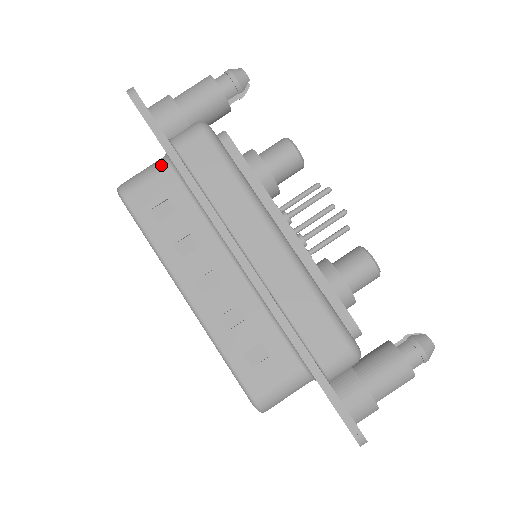
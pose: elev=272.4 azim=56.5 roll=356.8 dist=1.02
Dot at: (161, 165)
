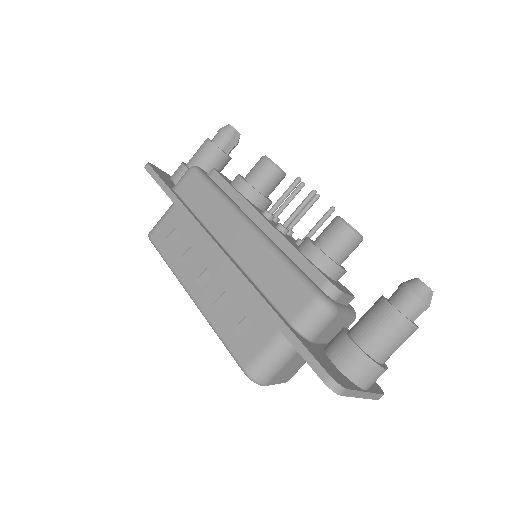
Dot at: (171, 206)
